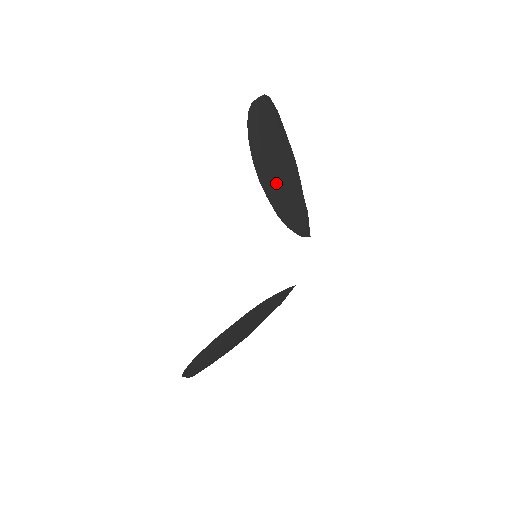
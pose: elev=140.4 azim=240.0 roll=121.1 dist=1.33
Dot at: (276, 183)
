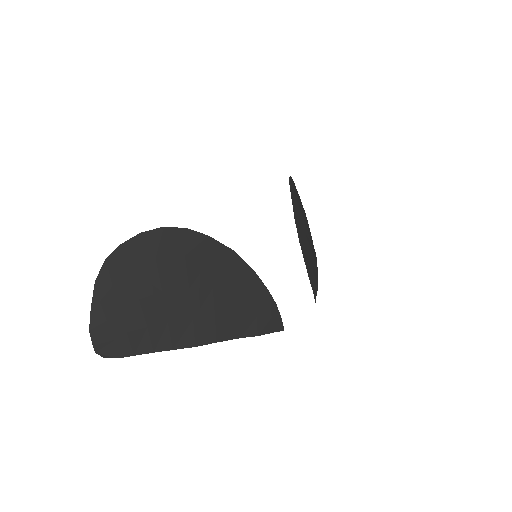
Dot at: (300, 216)
